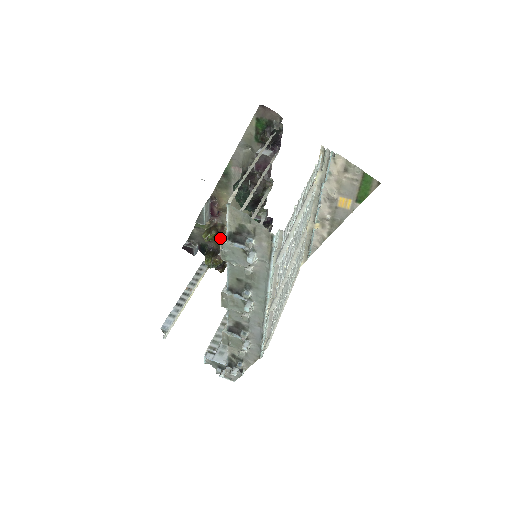
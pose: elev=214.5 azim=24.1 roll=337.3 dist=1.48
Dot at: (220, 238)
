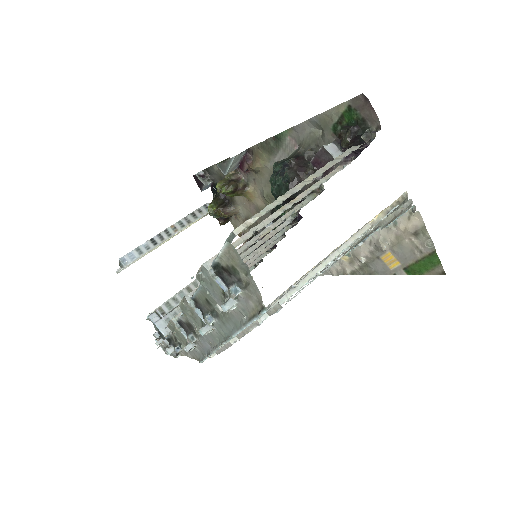
Dot at: occluded
